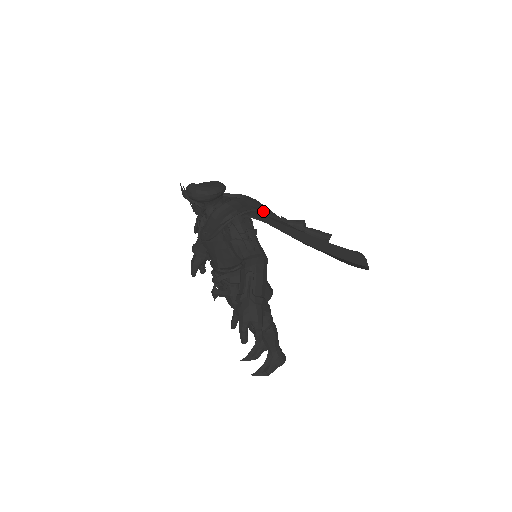
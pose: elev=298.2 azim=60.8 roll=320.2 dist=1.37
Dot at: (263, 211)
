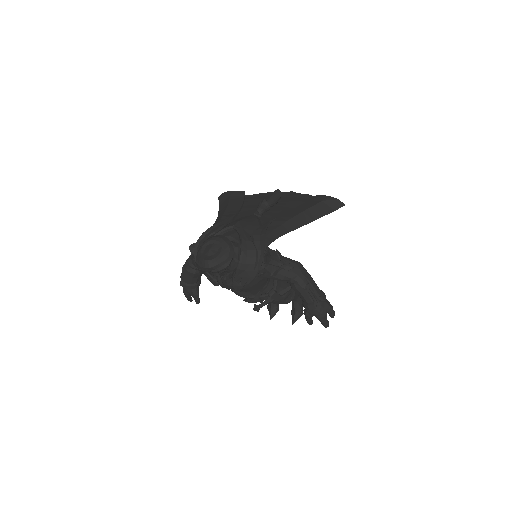
Dot at: (265, 231)
